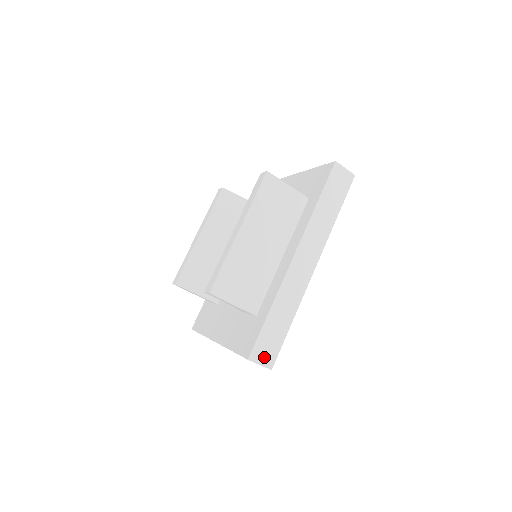
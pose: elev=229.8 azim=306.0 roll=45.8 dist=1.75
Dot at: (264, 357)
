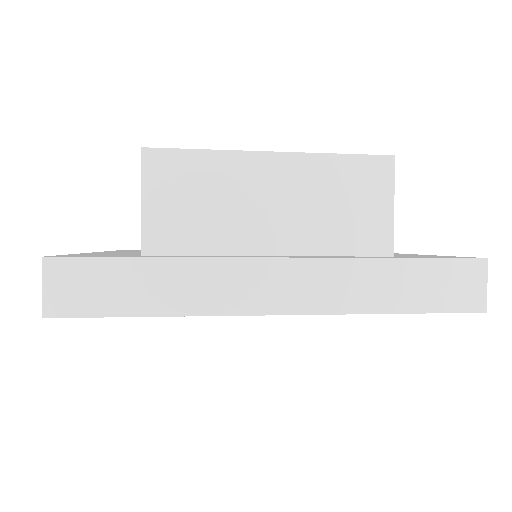
Dot at: (62, 289)
